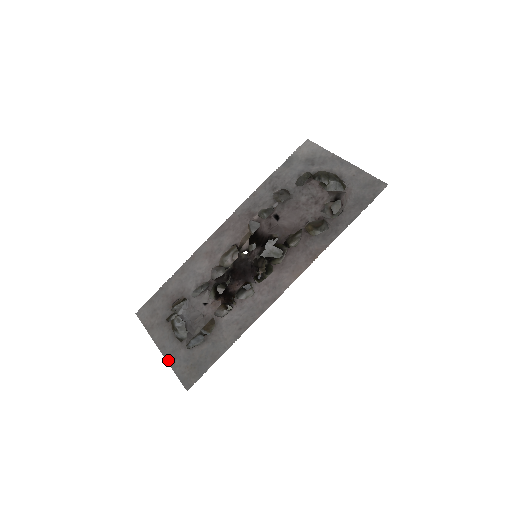
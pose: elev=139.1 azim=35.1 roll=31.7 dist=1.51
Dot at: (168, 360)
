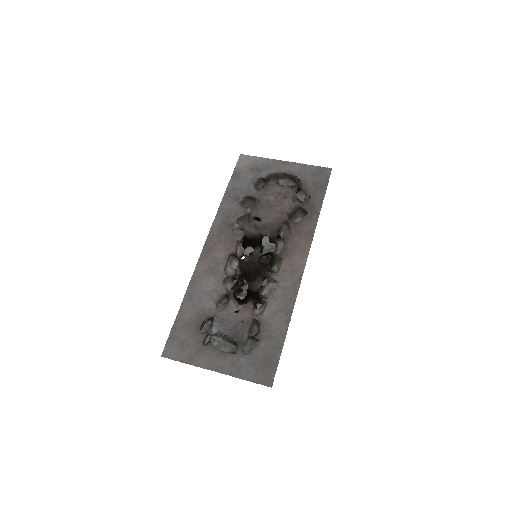
Dot at: (232, 374)
